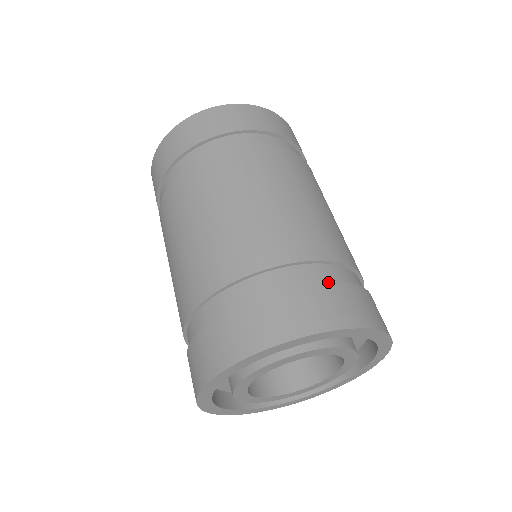
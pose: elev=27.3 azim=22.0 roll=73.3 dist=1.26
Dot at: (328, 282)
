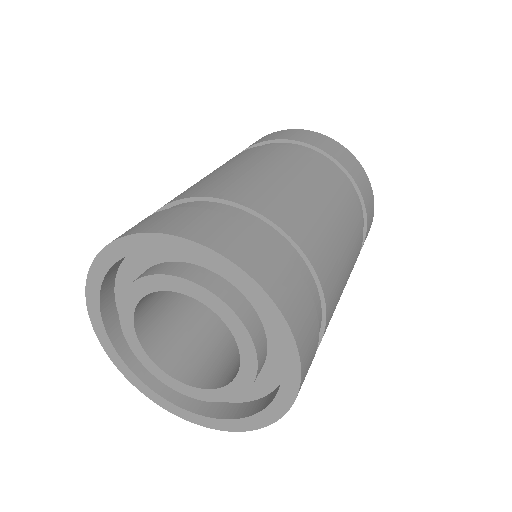
Dot at: (294, 266)
